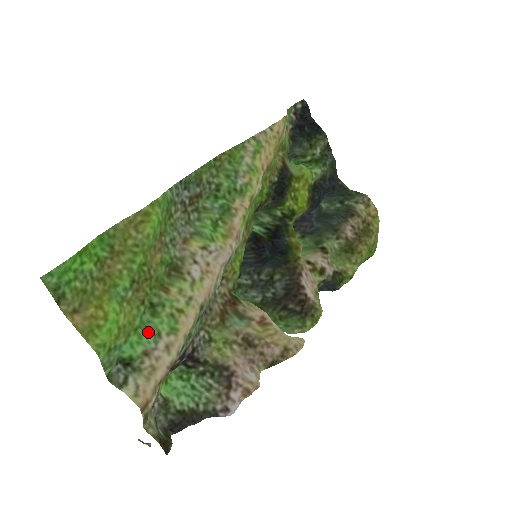
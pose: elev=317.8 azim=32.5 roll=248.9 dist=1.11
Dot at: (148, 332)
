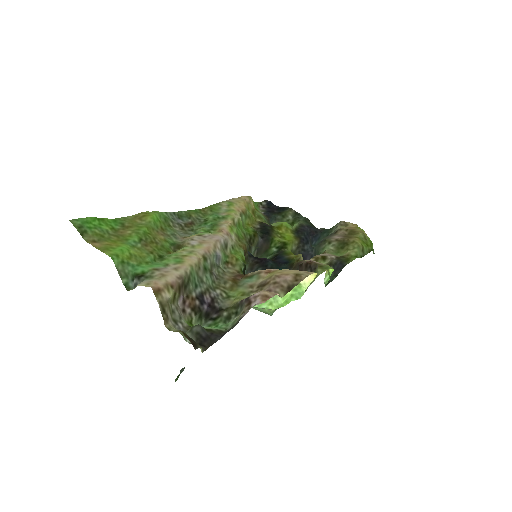
Dot at: (158, 265)
